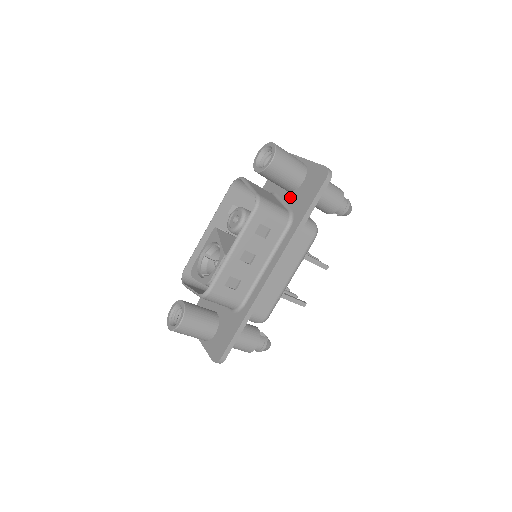
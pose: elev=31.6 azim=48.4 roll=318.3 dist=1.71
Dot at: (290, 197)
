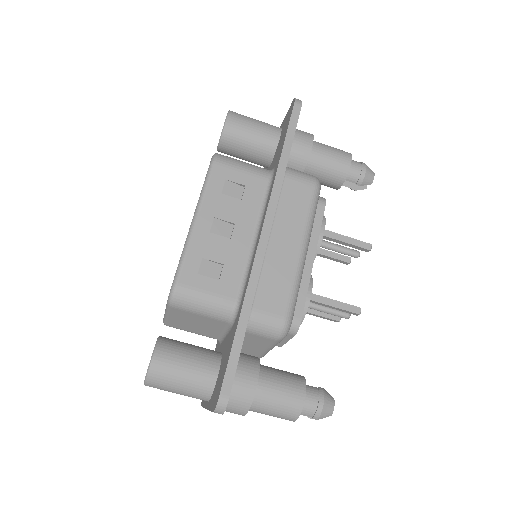
Dot at: (271, 164)
